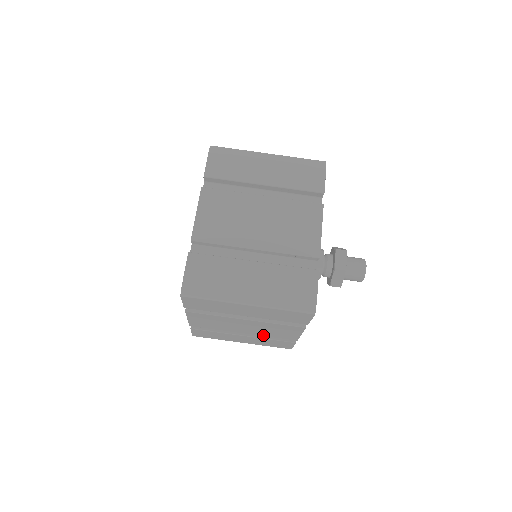
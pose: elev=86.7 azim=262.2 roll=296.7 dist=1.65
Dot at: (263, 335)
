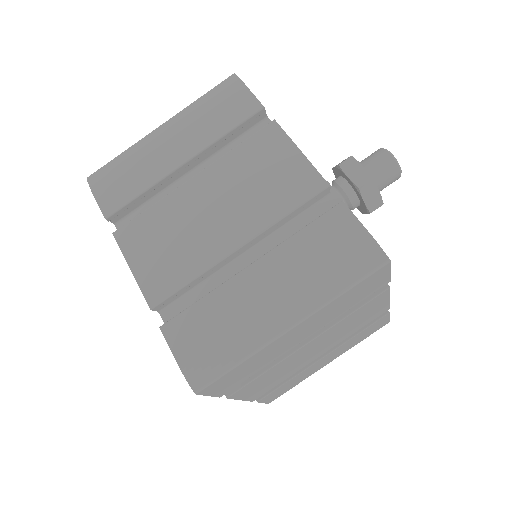
Dot at: (345, 338)
